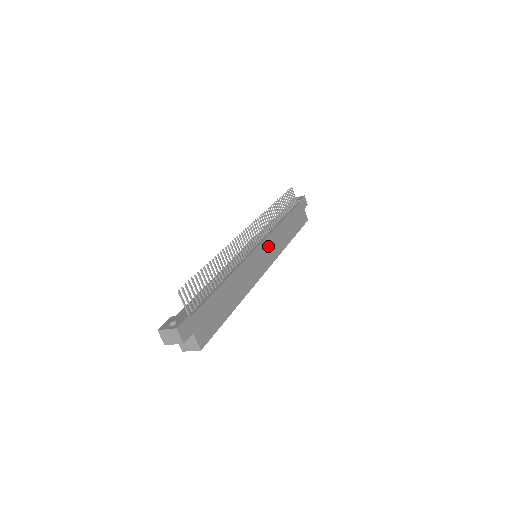
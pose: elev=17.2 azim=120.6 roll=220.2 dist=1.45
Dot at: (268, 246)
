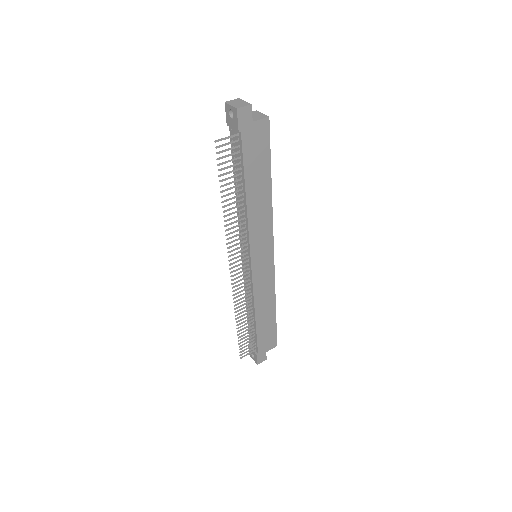
Dot at: (258, 248)
